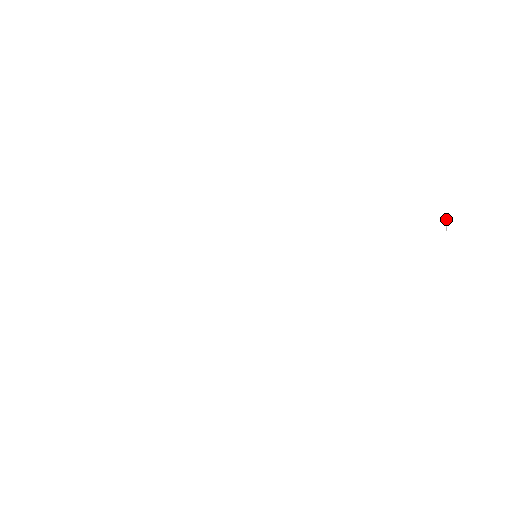
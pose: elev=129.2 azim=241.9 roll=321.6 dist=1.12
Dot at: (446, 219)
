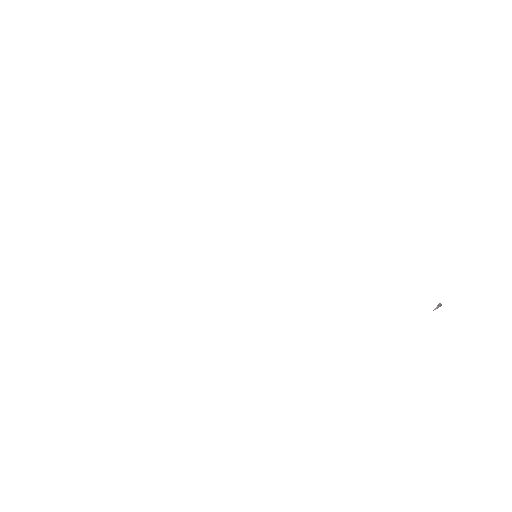
Dot at: (439, 305)
